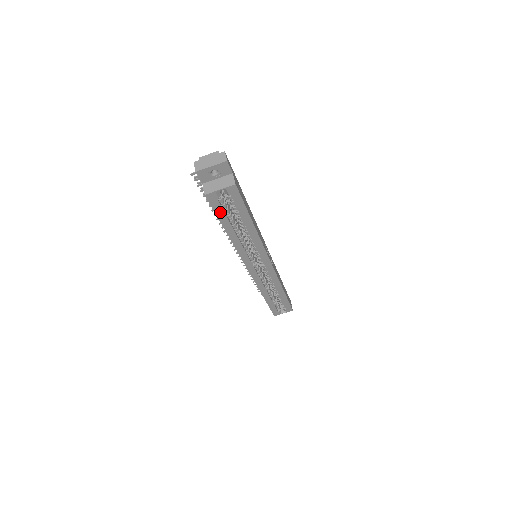
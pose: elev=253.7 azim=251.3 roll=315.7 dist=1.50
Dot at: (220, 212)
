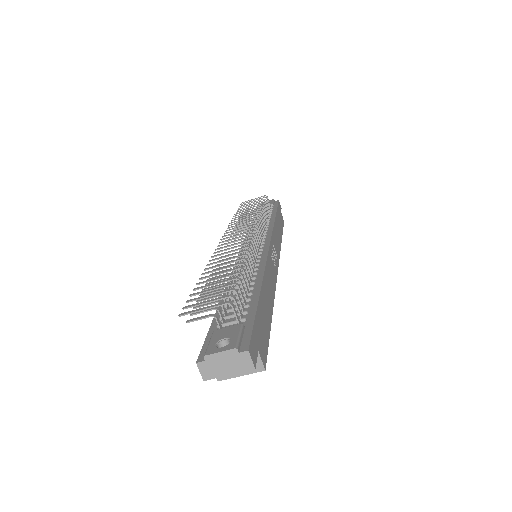
Dot at: occluded
